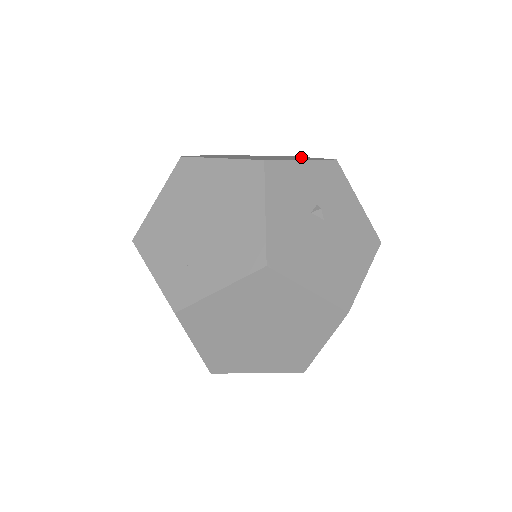
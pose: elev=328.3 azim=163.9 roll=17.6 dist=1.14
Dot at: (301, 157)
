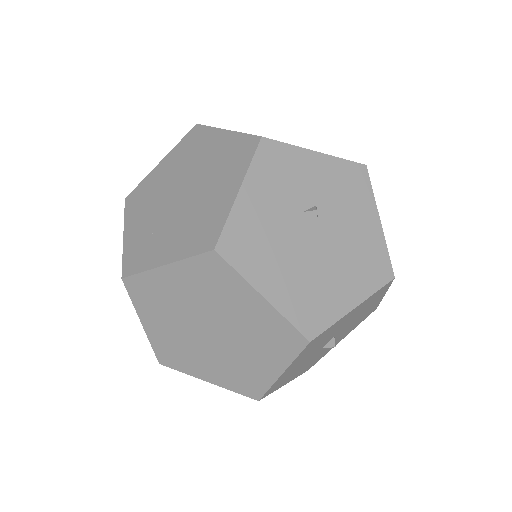
Dot at: occluded
